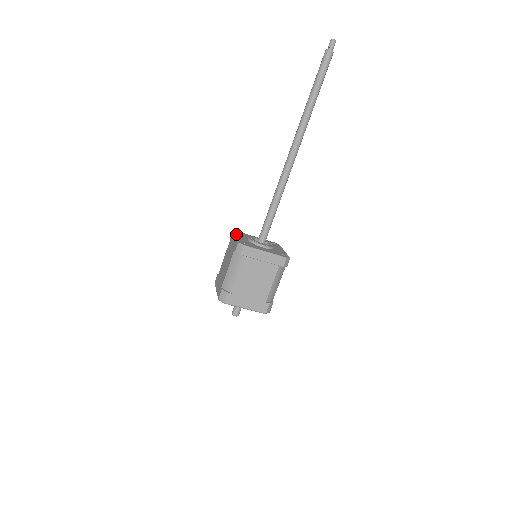
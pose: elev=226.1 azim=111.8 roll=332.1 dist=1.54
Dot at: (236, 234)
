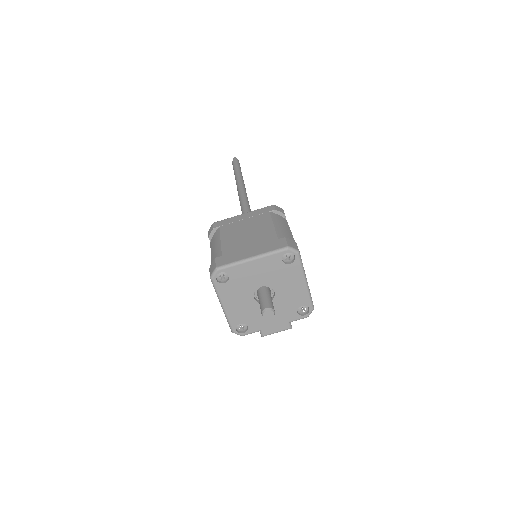
Dot at: occluded
